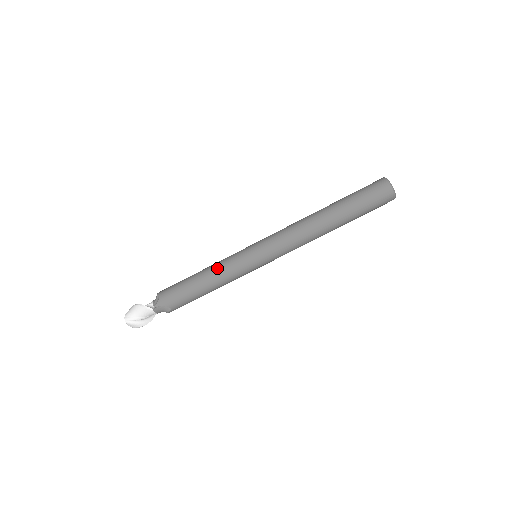
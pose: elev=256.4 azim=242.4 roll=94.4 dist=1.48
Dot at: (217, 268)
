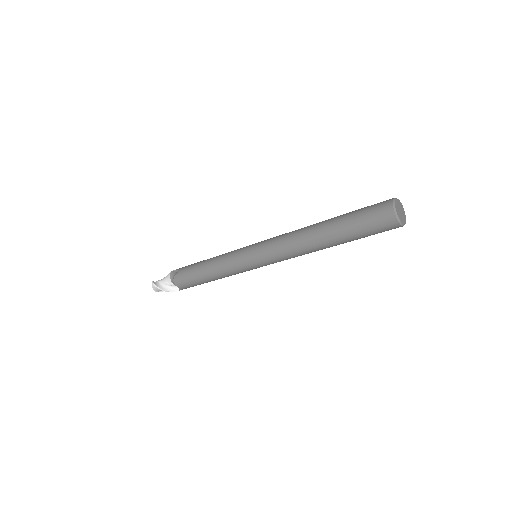
Dot at: (226, 276)
